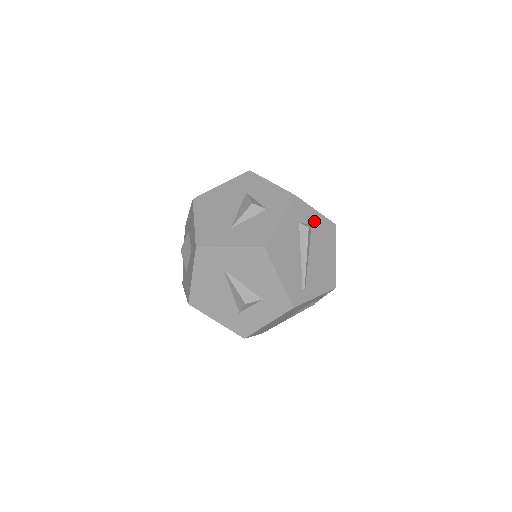
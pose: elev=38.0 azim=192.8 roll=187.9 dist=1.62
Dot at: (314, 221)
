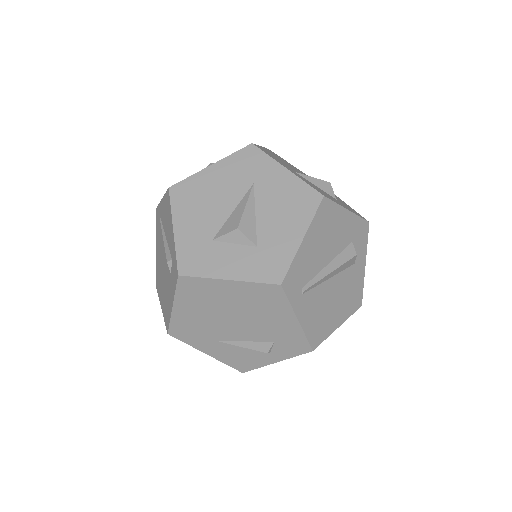
Dot at: (358, 266)
